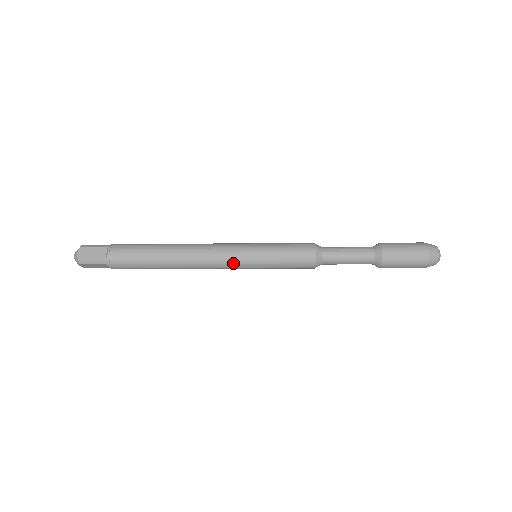
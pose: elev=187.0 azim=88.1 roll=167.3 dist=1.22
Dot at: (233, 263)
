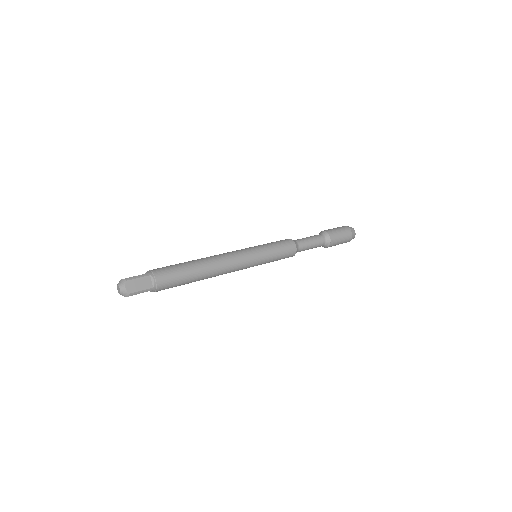
Dot at: (247, 266)
